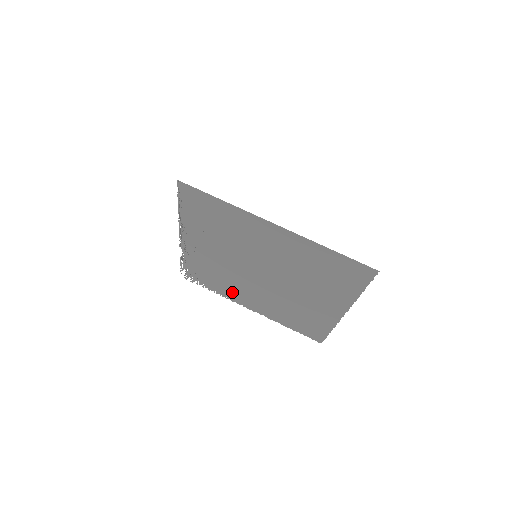
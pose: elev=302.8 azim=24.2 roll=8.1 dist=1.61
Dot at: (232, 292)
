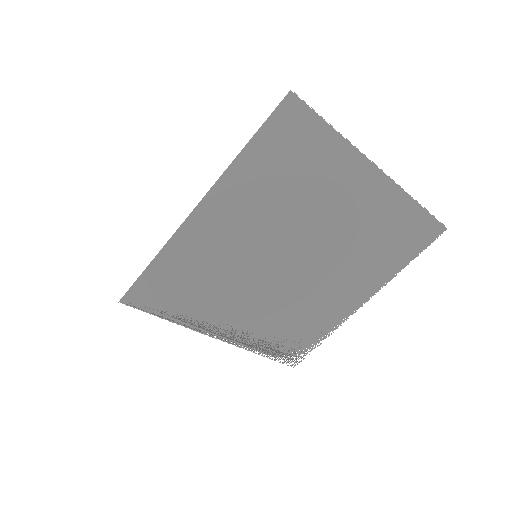
Dot at: (327, 314)
